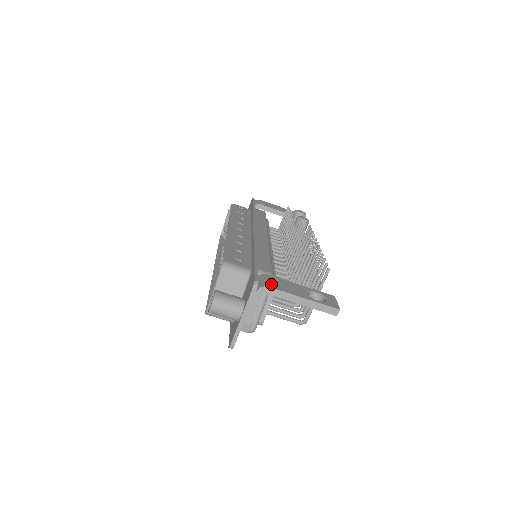
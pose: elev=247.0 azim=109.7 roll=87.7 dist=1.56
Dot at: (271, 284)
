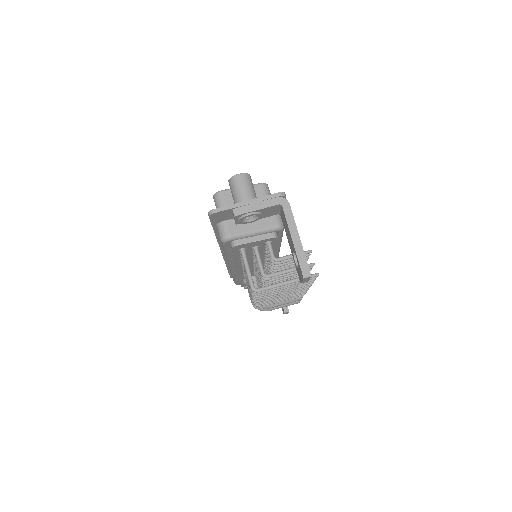
Dot at: occluded
